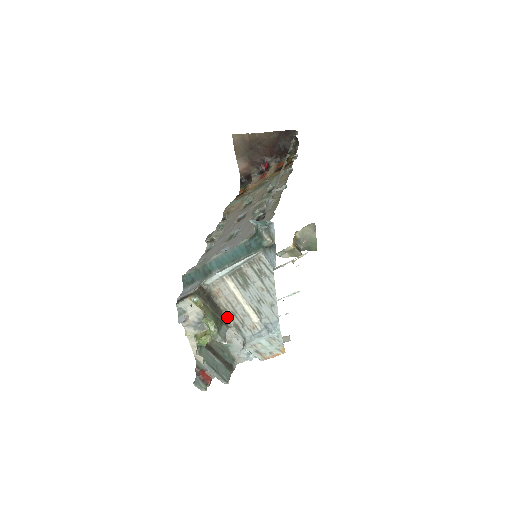
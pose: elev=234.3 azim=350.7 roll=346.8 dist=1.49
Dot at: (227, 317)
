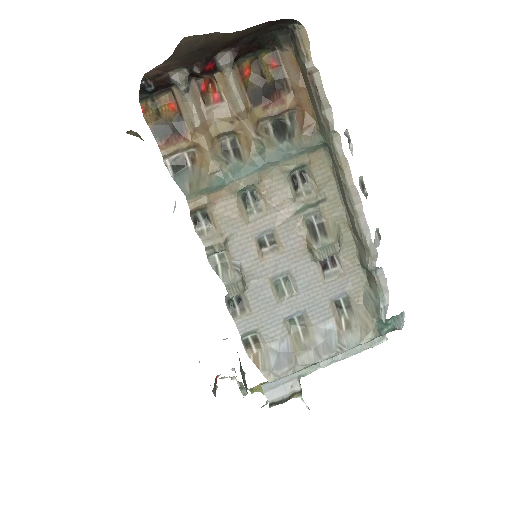
Dot at: occluded
